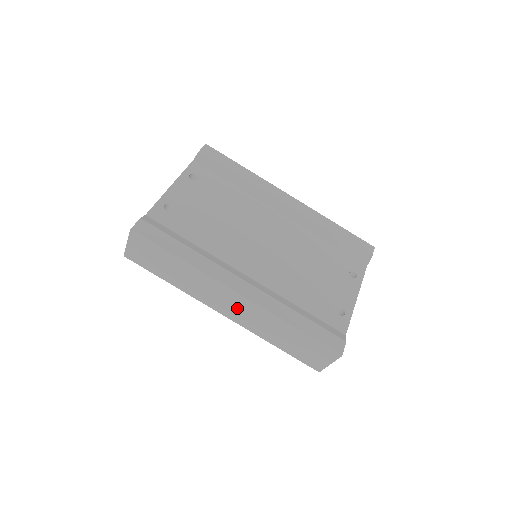
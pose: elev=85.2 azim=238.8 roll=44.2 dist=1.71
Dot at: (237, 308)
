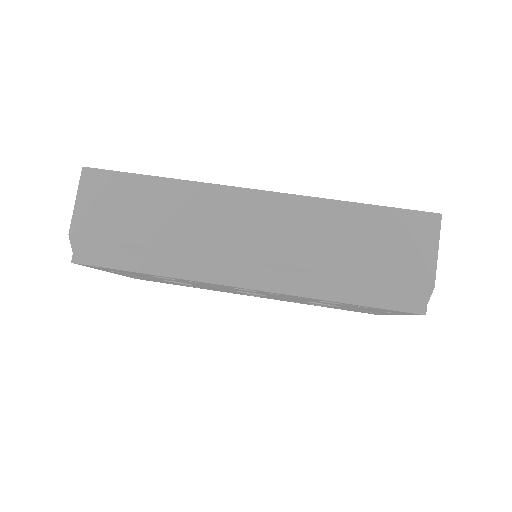
Dot at: (264, 224)
